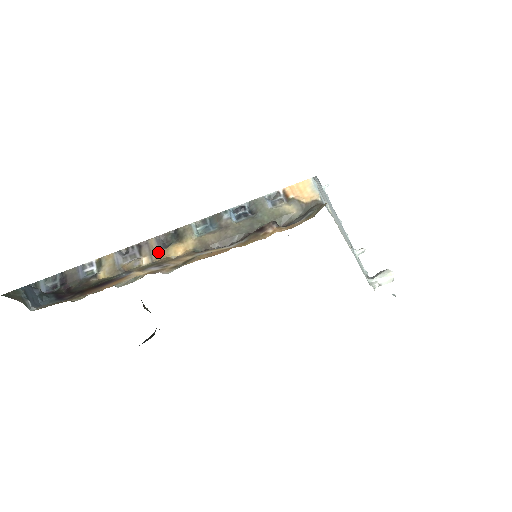
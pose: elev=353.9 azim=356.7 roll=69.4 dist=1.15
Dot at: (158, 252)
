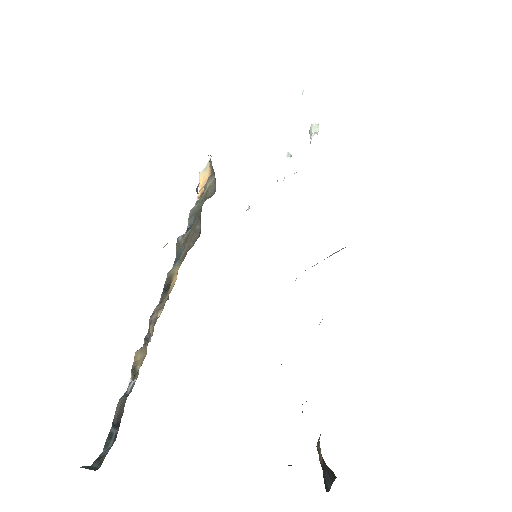
Dot at: (163, 303)
